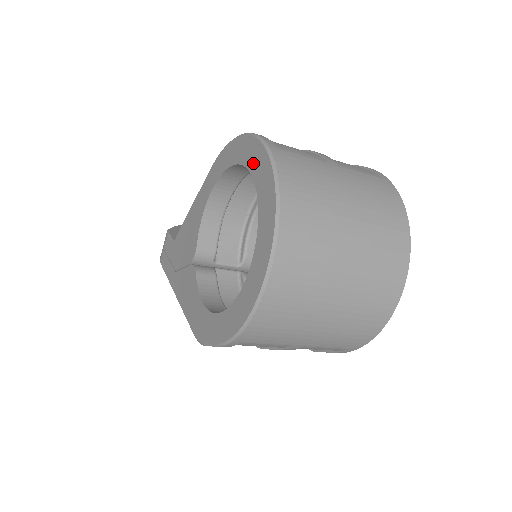
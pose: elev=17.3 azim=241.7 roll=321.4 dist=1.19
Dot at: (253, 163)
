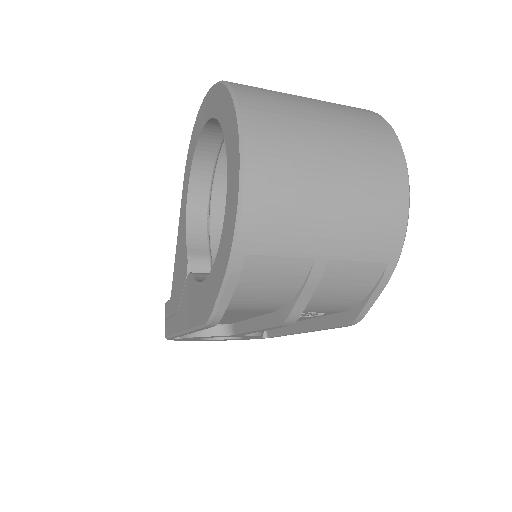
Dot at: (207, 112)
